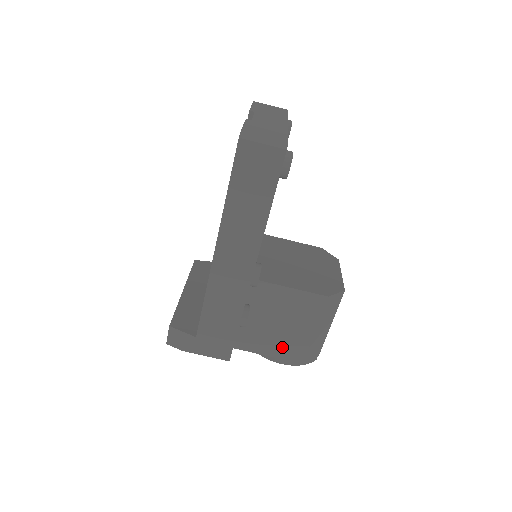
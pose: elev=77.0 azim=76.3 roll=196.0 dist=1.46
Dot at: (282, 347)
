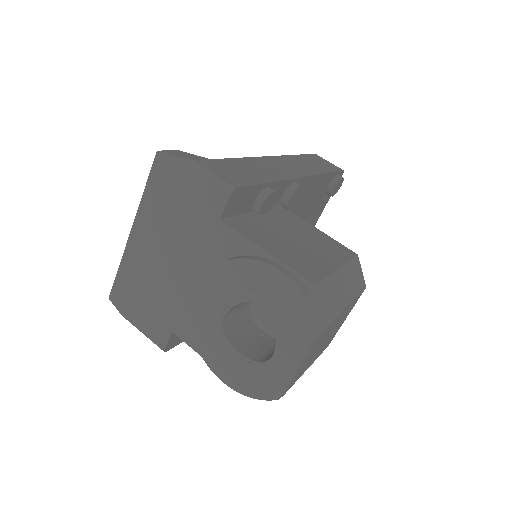
Dot at: (291, 256)
